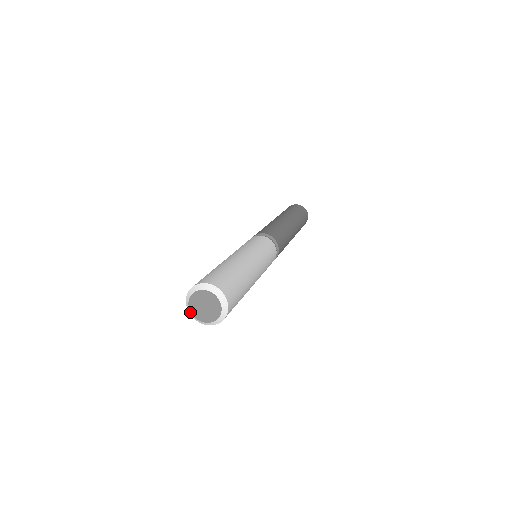
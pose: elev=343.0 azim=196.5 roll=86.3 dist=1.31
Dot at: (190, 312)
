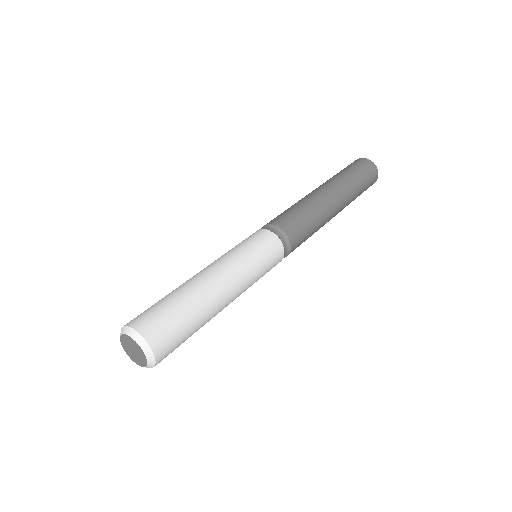
Dot at: (135, 362)
